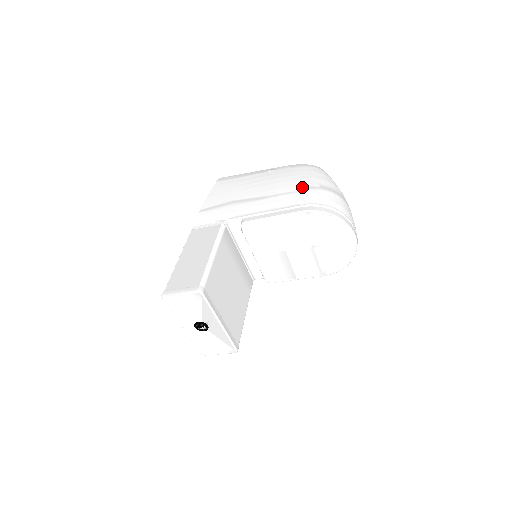
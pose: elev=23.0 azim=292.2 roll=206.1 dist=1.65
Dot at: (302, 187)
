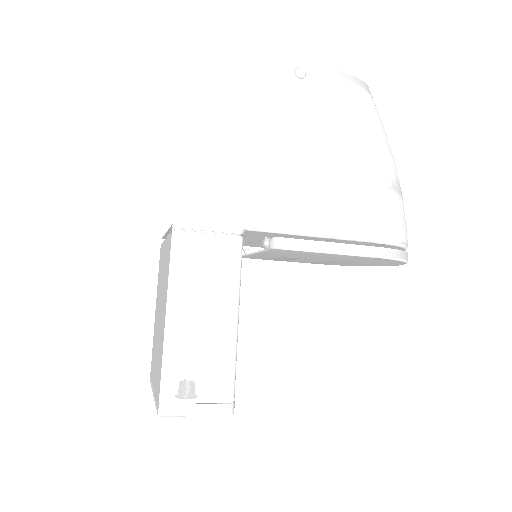
Dot at: (371, 182)
